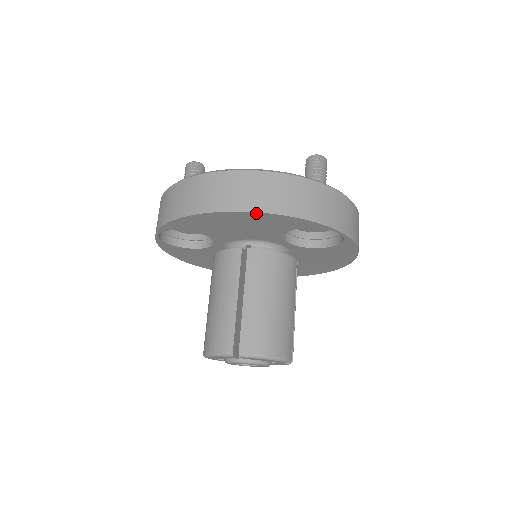
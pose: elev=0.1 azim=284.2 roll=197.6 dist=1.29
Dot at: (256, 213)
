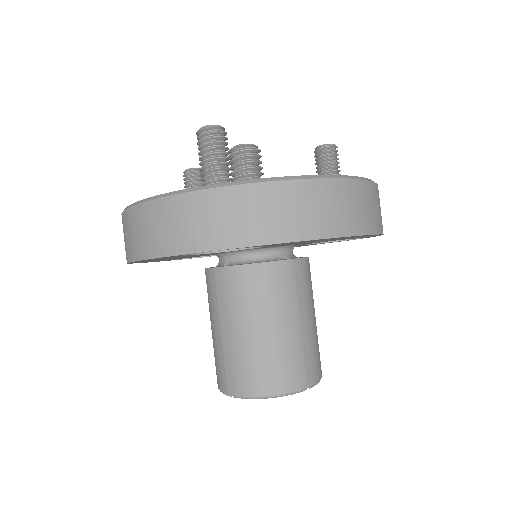
Dot at: (374, 234)
